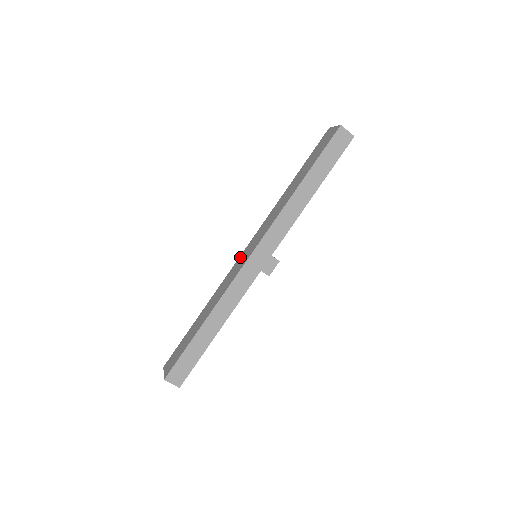
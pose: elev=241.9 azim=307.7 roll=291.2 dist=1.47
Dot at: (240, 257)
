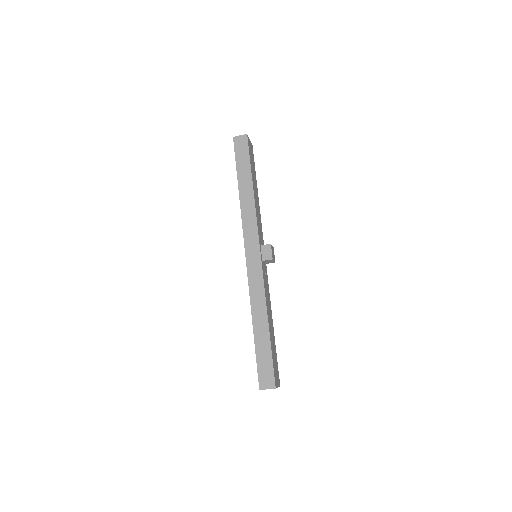
Dot at: occluded
